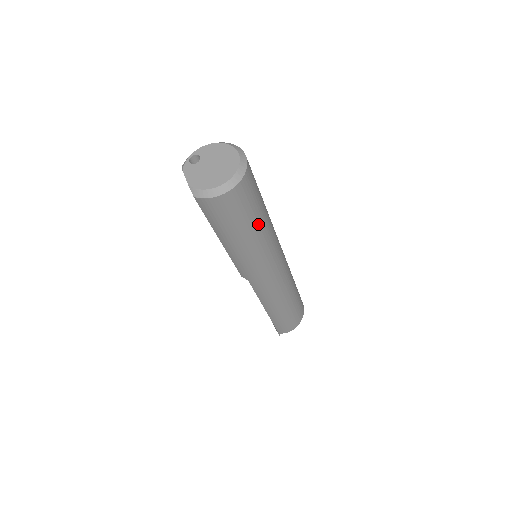
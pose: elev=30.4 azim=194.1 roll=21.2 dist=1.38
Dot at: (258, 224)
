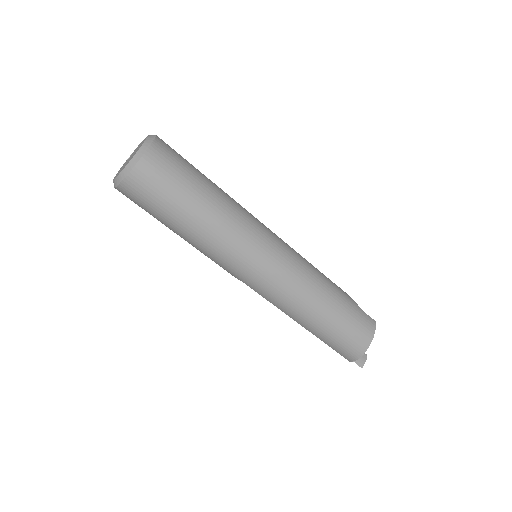
Dot at: (195, 209)
